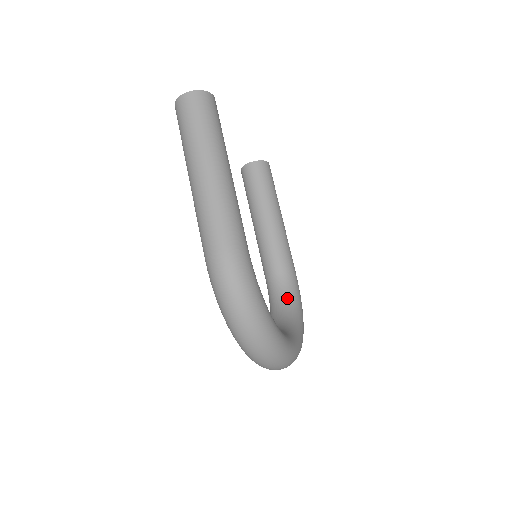
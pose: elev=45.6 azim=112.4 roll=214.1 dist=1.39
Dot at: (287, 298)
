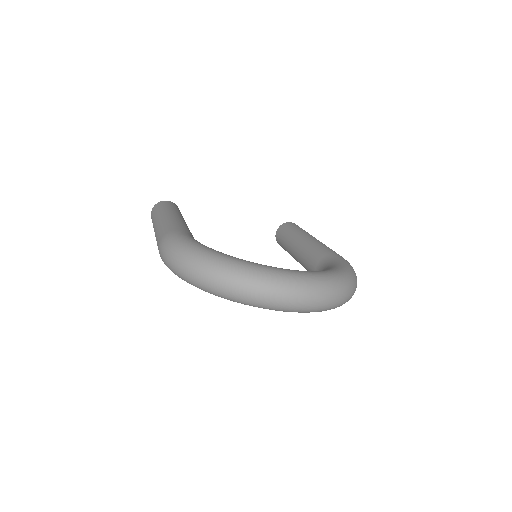
Dot at: occluded
